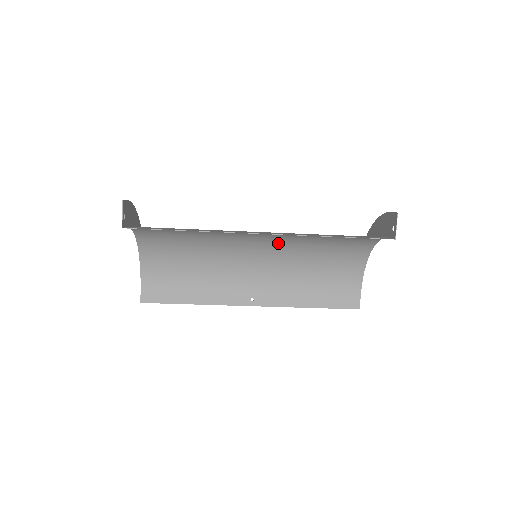
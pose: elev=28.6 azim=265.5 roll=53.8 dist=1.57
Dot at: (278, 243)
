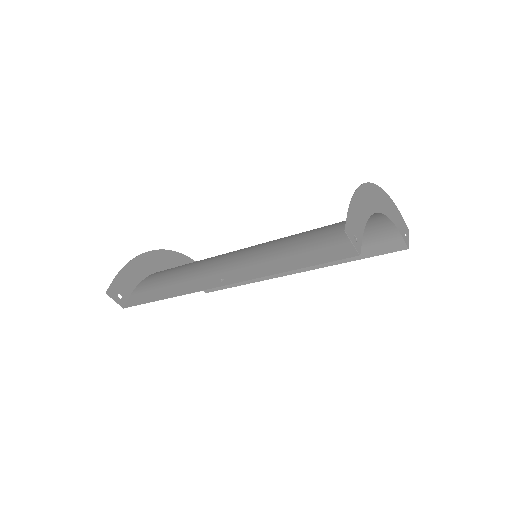
Dot at: (266, 242)
